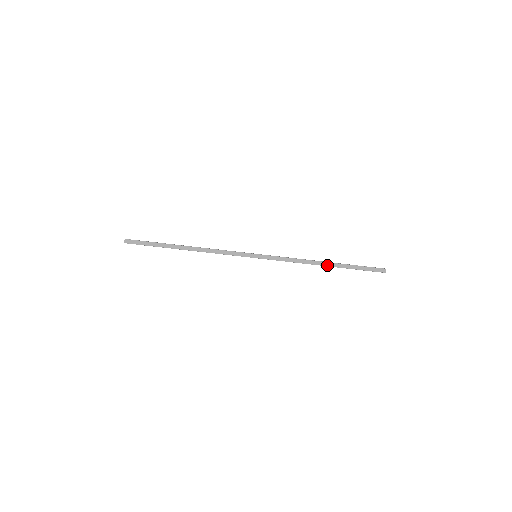
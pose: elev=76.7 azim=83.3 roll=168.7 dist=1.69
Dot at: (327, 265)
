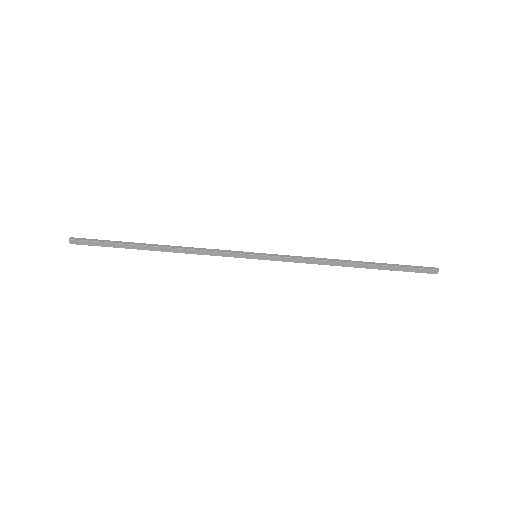
Dot at: (356, 266)
